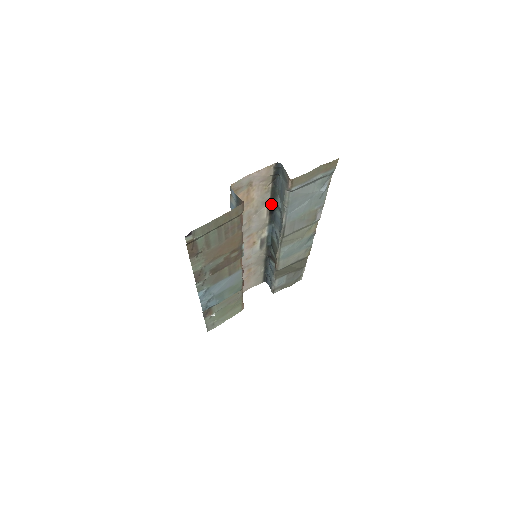
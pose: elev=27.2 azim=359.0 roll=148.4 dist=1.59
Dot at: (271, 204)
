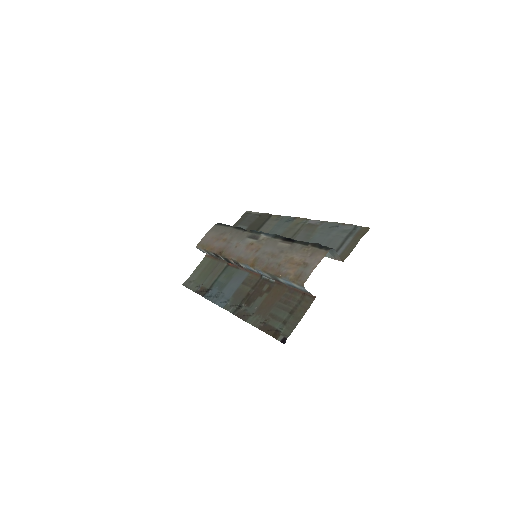
Dot at: (292, 241)
